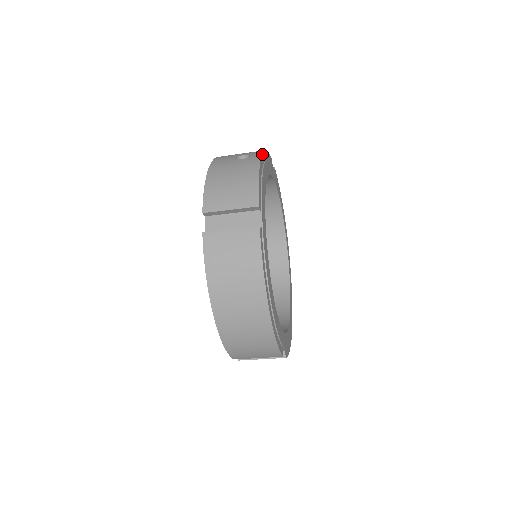
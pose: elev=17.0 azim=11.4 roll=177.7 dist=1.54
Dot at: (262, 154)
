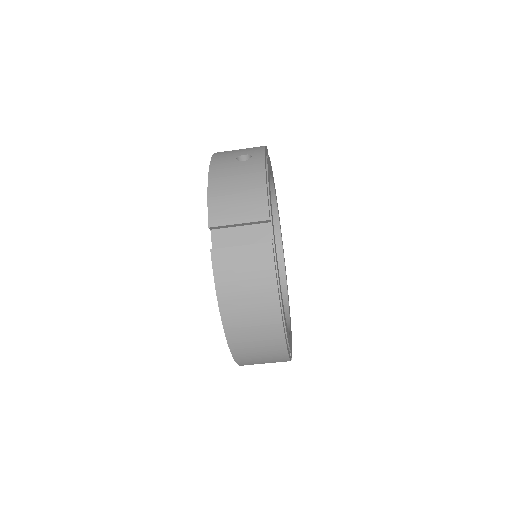
Dot at: (264, 154)
